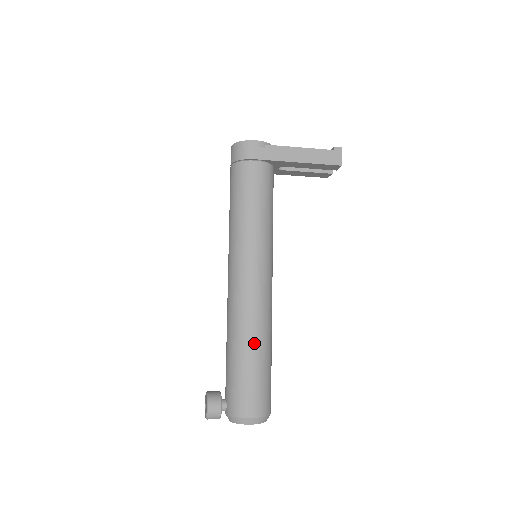
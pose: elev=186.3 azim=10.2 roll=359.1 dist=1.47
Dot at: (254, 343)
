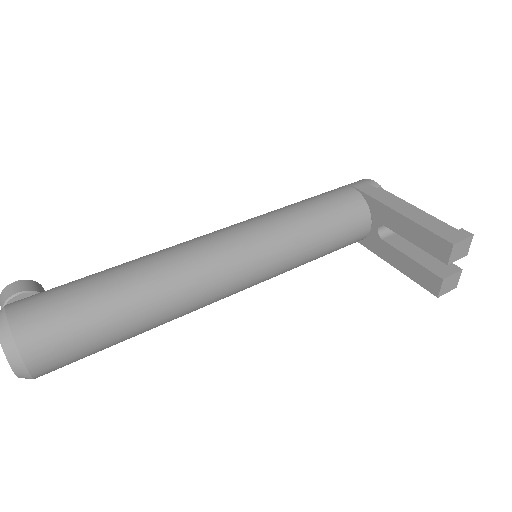
Dot at: (130, 270)
